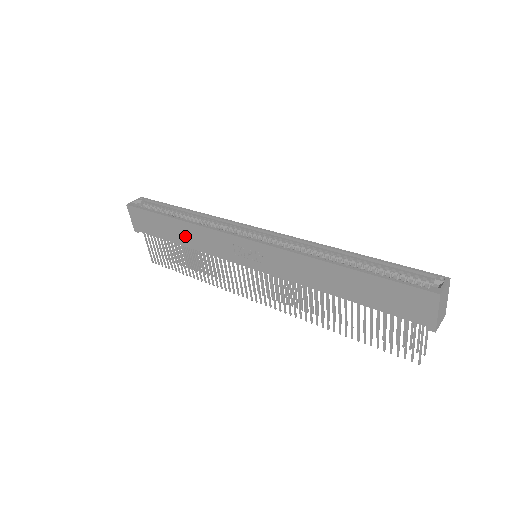
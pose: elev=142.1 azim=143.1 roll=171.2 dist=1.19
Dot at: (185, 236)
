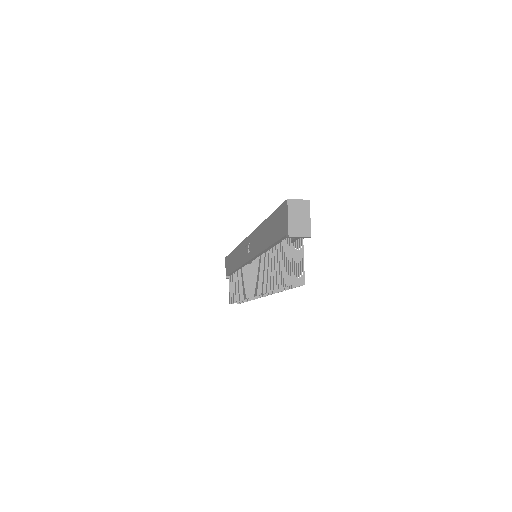
Dot at: (235, 260)
